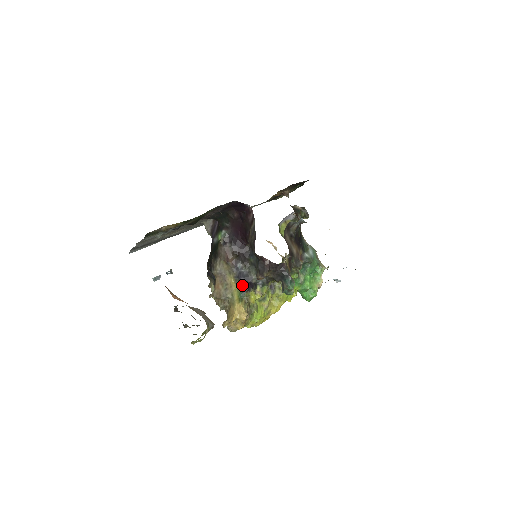
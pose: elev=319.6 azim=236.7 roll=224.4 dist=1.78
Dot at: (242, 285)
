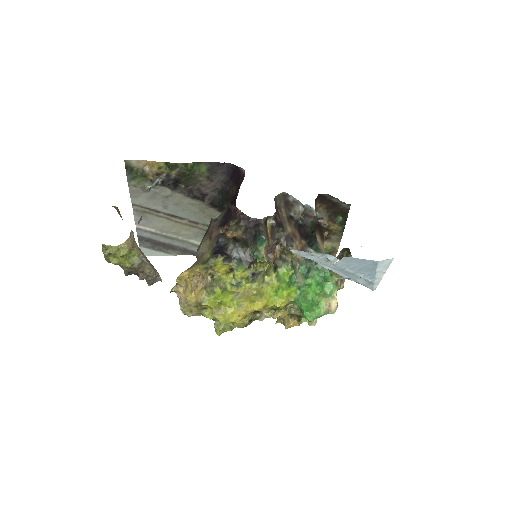
Dot at: (212, 253)
